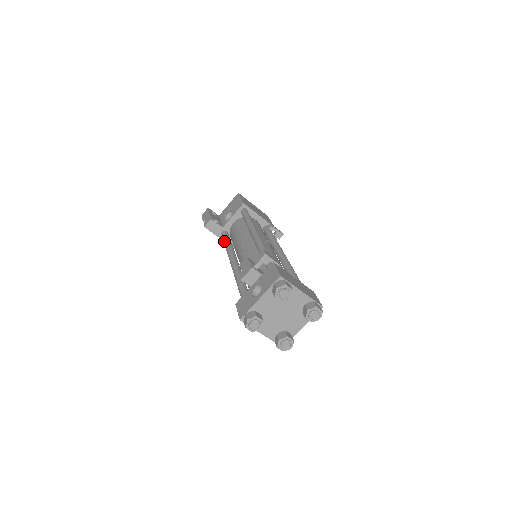
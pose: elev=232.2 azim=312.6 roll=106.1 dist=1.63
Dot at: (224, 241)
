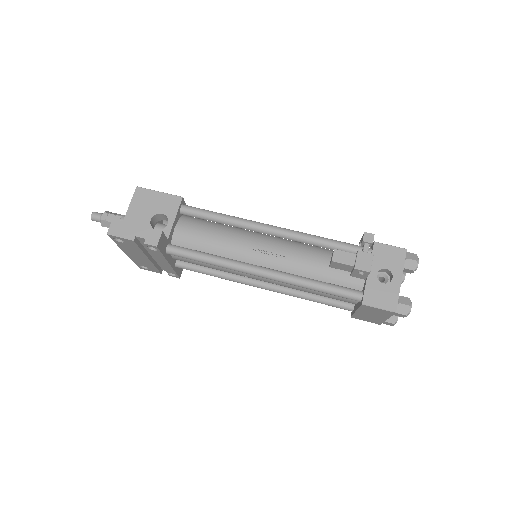
Dot at: (196, 255)
